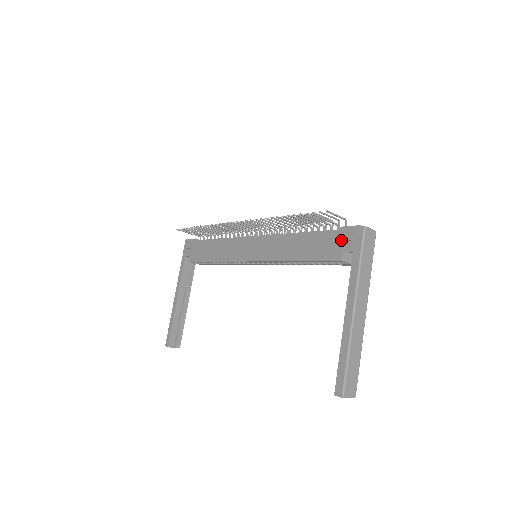
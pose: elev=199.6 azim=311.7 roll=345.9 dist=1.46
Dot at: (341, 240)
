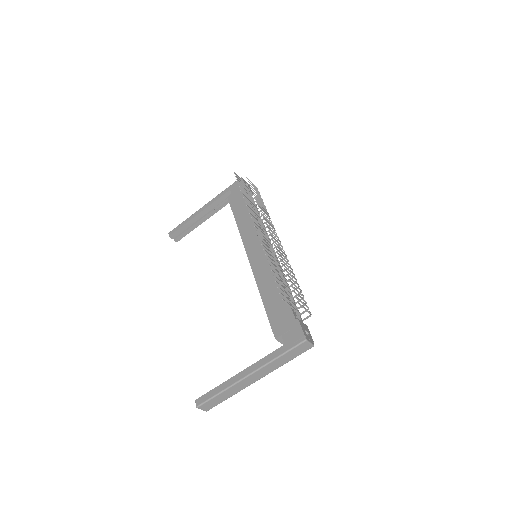
Dot at: (289, 327)
